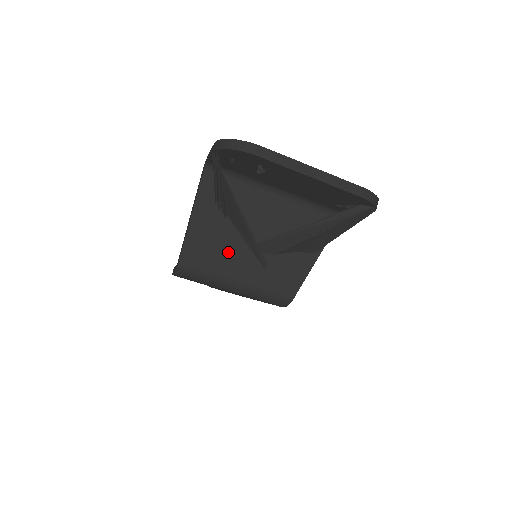
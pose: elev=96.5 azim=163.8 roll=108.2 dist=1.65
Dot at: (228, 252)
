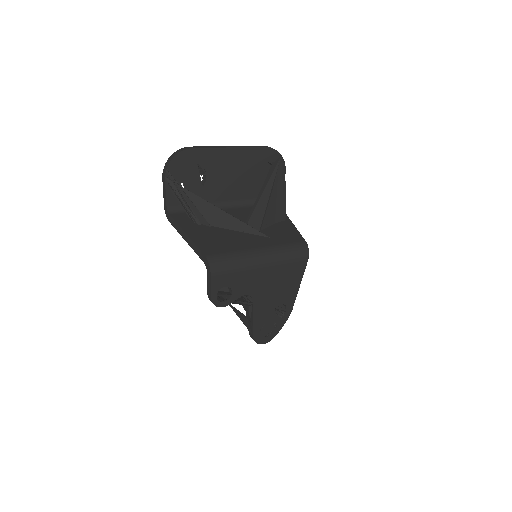
Dot at: (232, 239)
